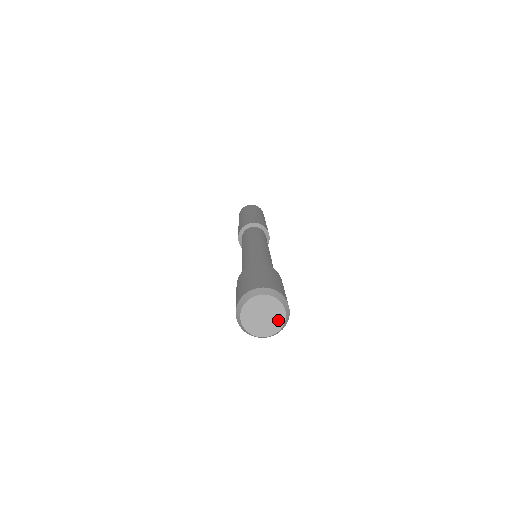
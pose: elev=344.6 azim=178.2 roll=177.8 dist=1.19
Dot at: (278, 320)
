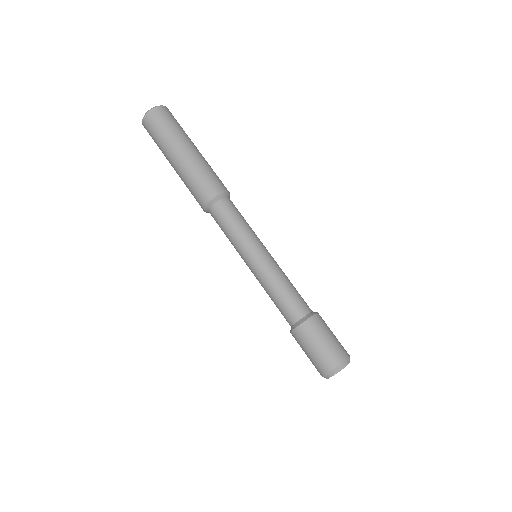
Dot at: occluded
